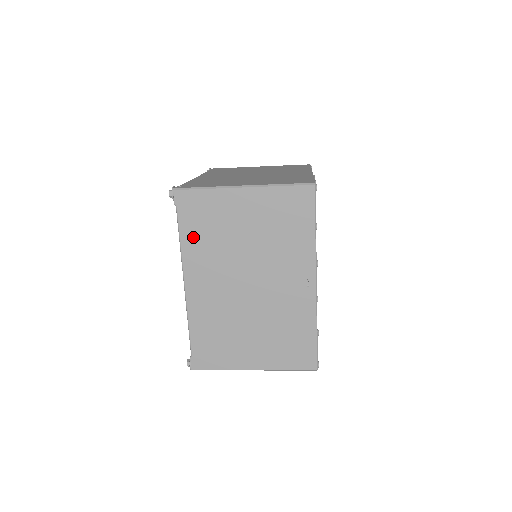
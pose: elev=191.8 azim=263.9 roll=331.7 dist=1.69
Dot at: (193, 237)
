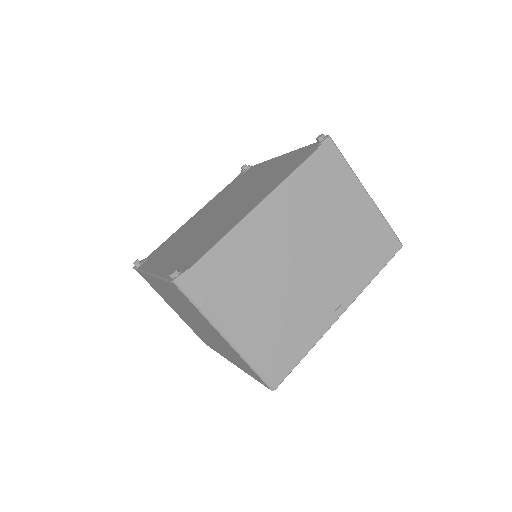
Dot at: (306, 181)
